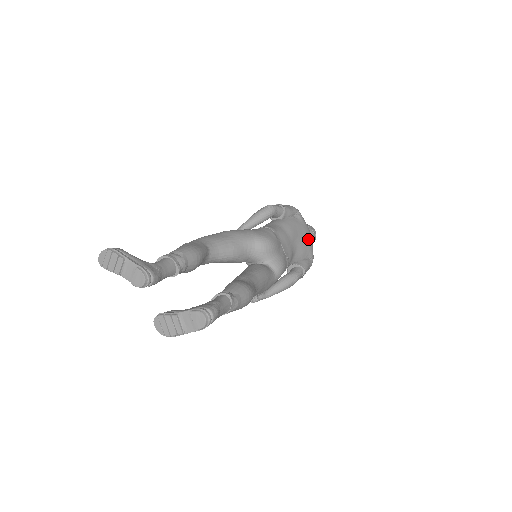
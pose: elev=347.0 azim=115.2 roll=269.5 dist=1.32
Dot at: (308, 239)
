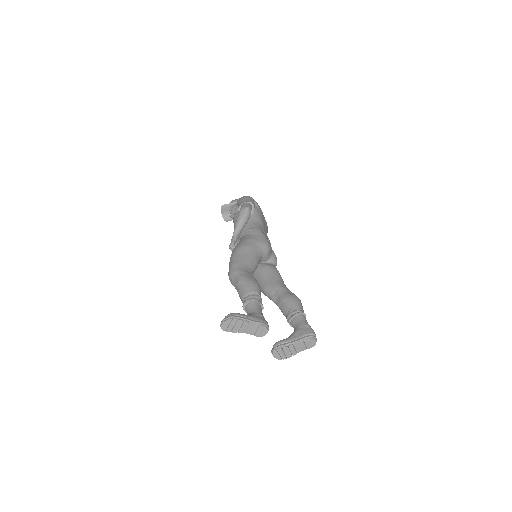
Dot at: occluded
